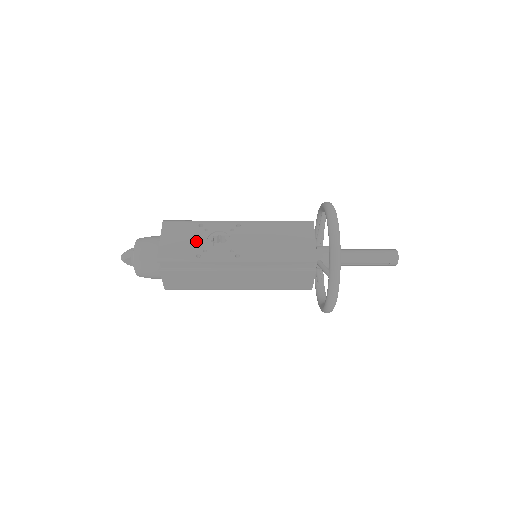
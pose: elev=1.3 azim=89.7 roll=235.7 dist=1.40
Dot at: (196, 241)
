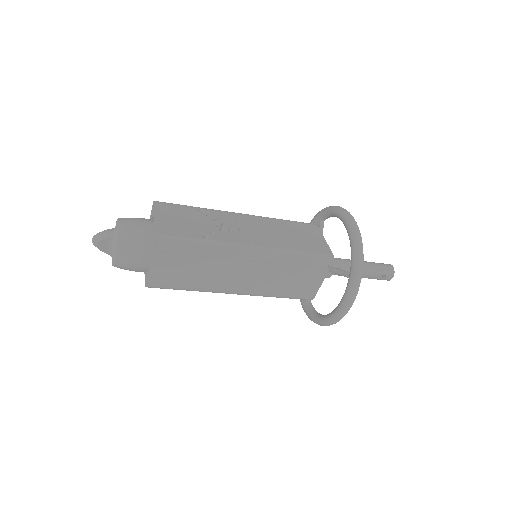
Dot at: (200, 224)
